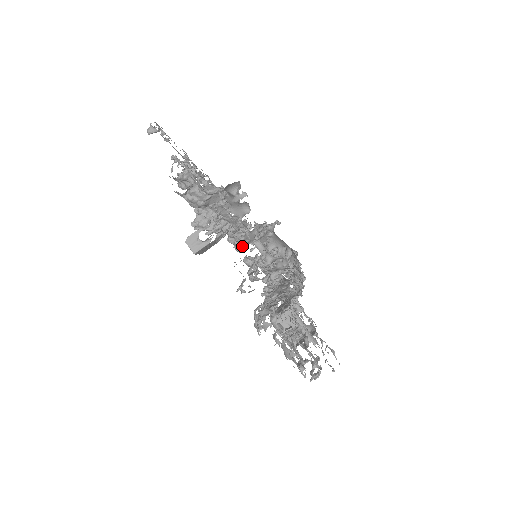
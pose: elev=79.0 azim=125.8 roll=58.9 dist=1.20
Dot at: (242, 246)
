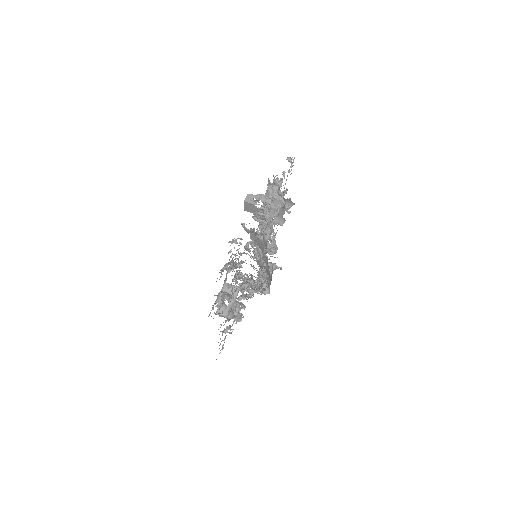
Dot at: occluded
